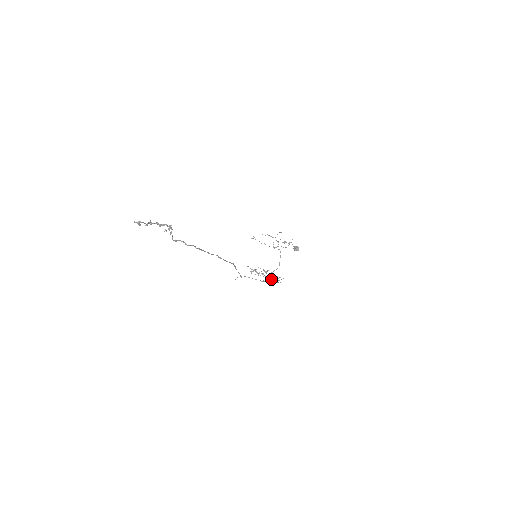
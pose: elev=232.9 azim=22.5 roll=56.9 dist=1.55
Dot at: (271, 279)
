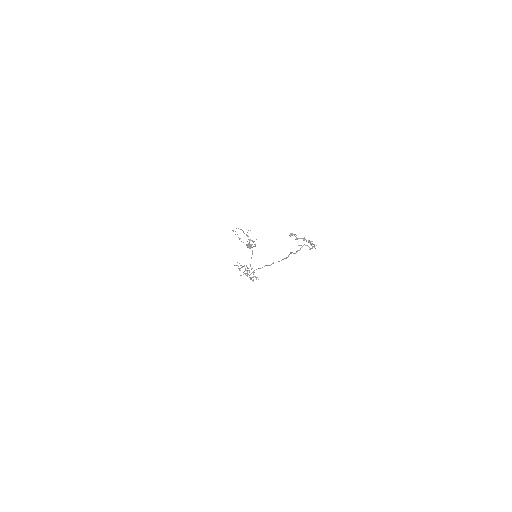
Dot at: occluded
